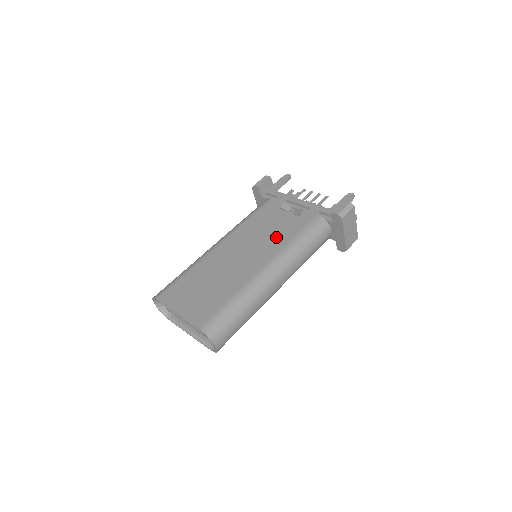
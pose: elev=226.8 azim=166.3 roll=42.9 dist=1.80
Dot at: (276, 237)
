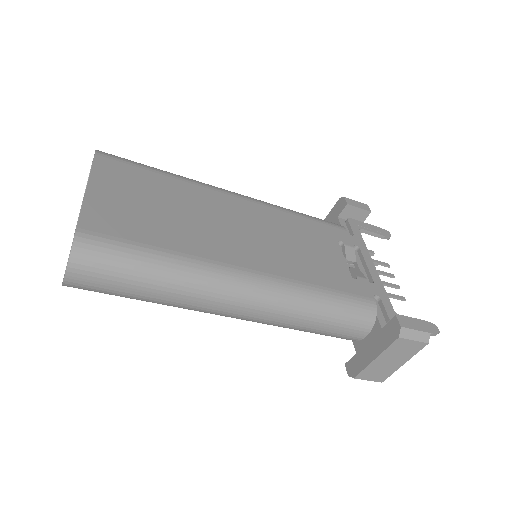
Dot at: (302, 263)
